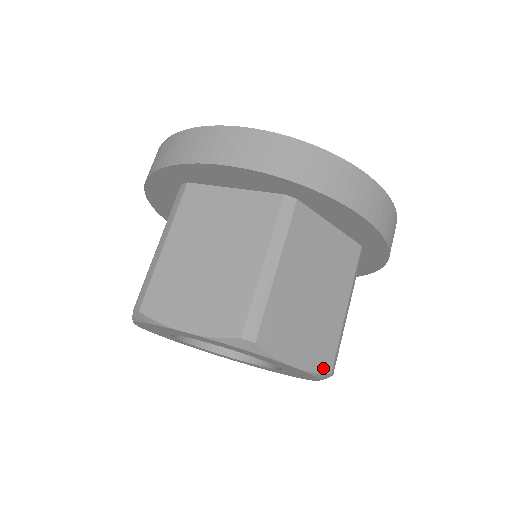
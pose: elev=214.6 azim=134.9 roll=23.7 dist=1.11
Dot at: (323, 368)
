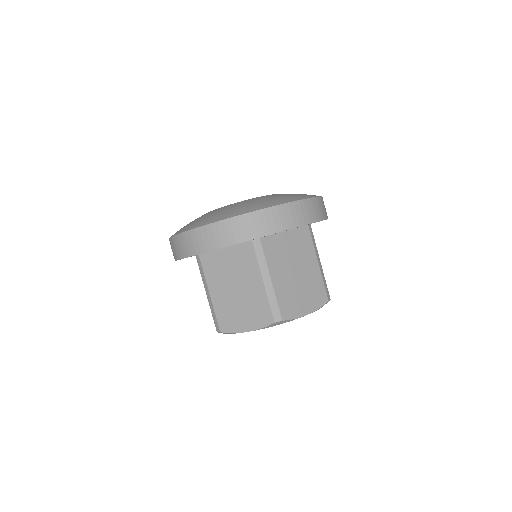
Dot at: occluded
